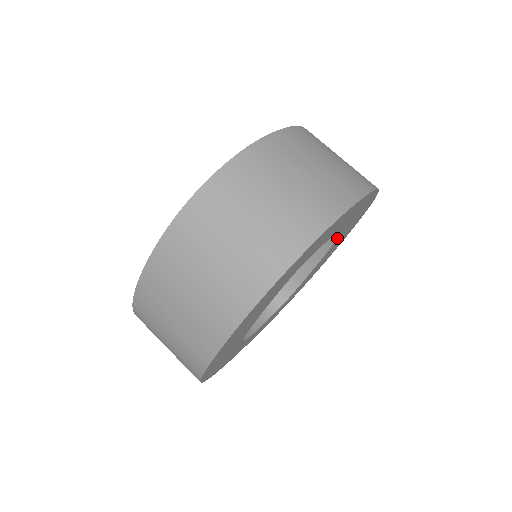
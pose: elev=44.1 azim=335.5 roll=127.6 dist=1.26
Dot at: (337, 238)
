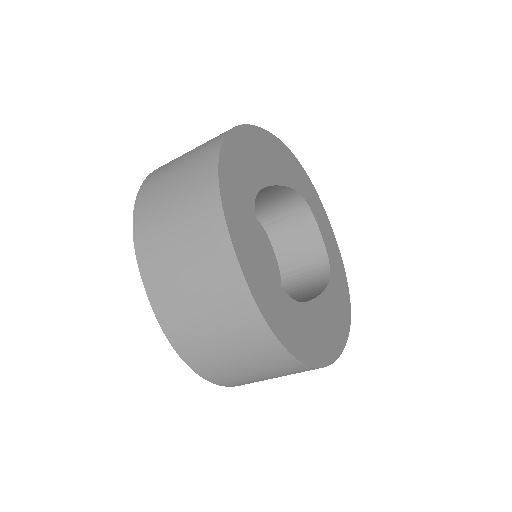
Dot at: occluded
